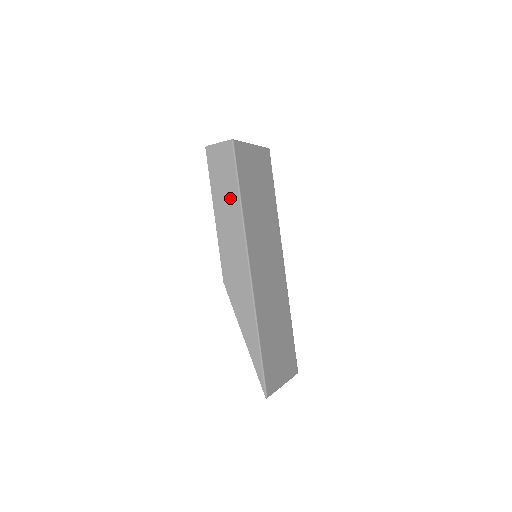
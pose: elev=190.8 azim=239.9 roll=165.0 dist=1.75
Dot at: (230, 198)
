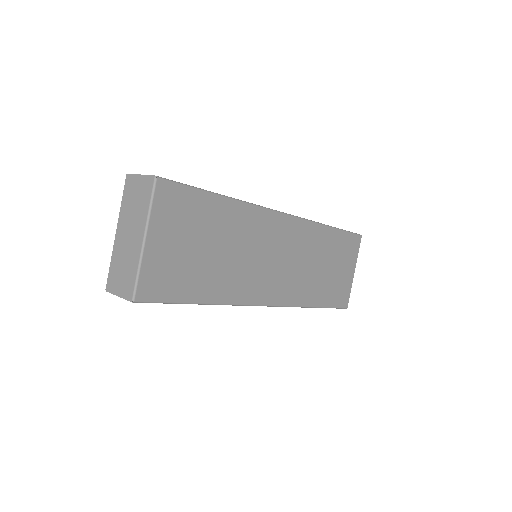
Dot at: occluded
